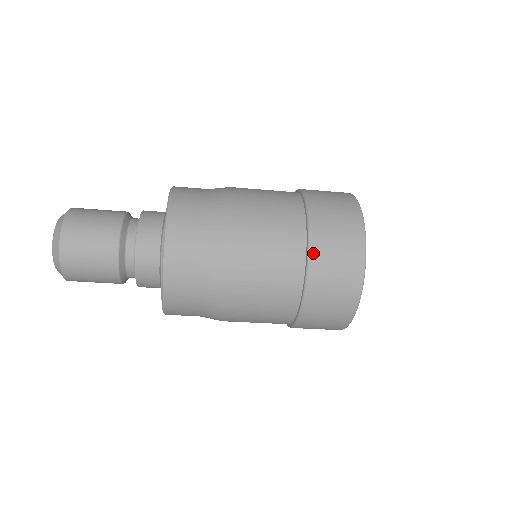
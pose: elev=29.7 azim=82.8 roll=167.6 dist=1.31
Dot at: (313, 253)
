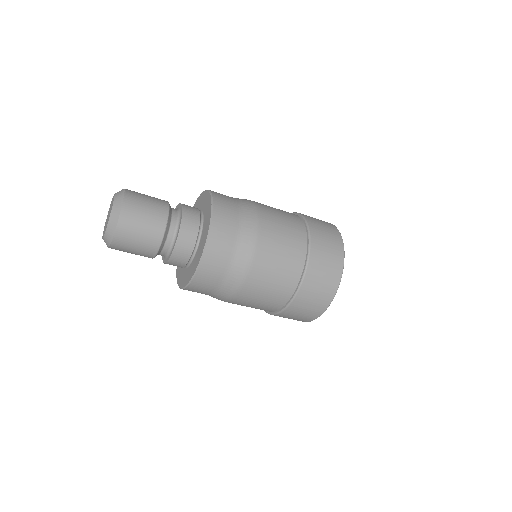
Dot at: (312, 249)
